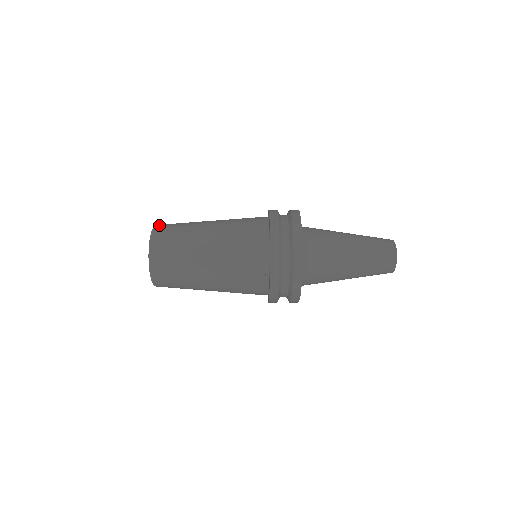
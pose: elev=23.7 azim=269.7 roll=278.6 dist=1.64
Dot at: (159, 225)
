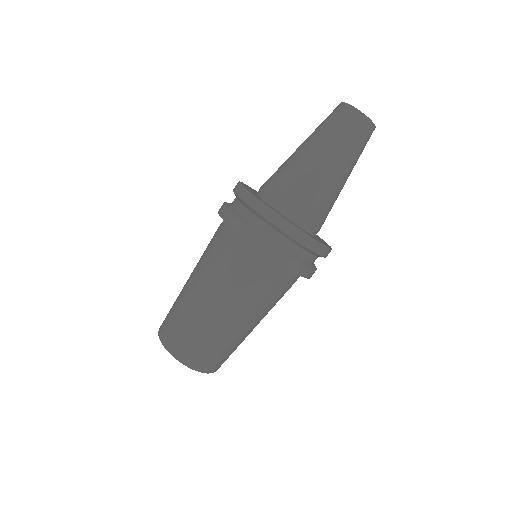
Dot at: occluded
